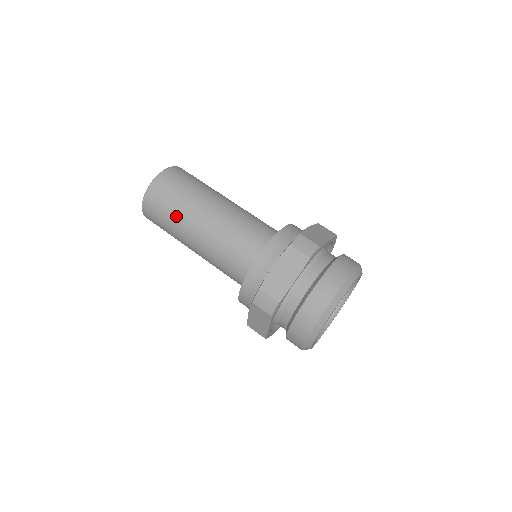
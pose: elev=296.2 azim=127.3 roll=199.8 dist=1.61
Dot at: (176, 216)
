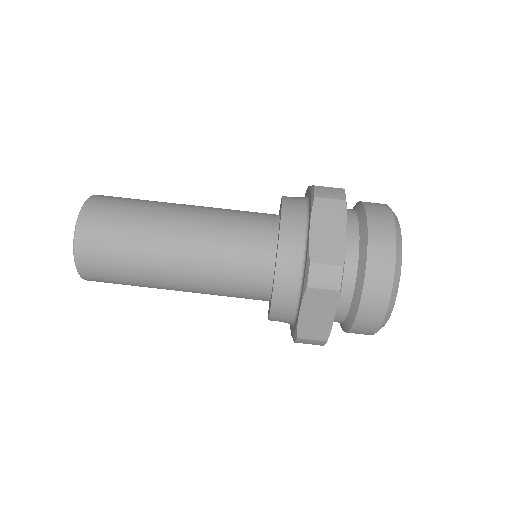
Dot at: (138, 283)
